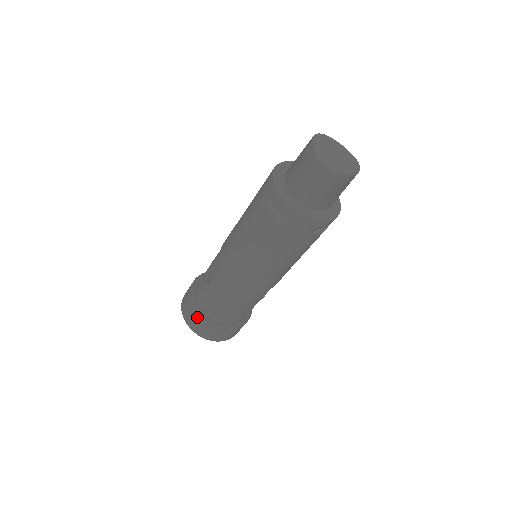
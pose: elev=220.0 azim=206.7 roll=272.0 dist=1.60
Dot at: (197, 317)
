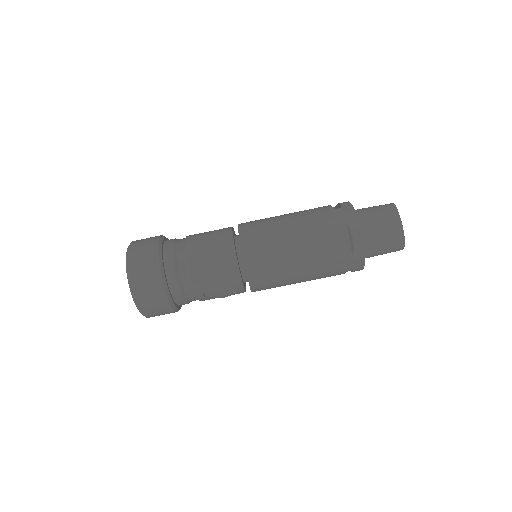
Dot at: (157, 236)
